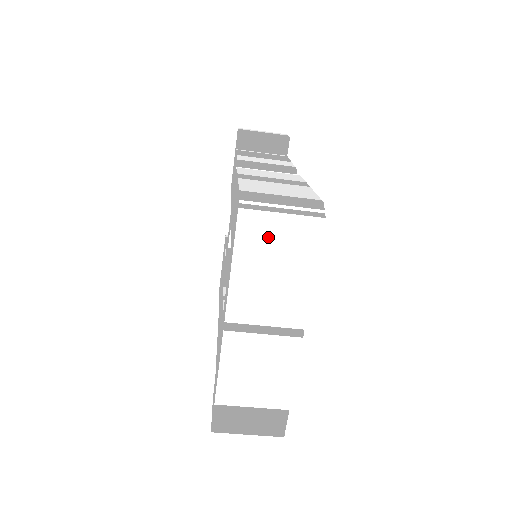
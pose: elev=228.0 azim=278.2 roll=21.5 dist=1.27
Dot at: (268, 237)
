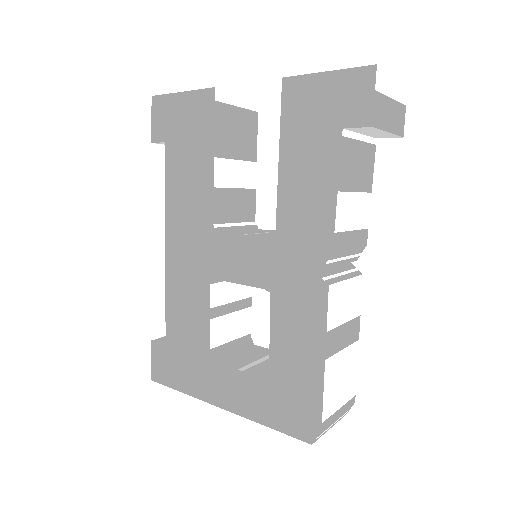
Dot at: occluded
